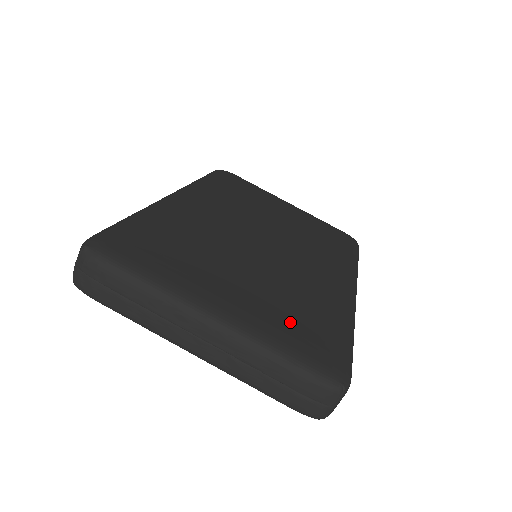
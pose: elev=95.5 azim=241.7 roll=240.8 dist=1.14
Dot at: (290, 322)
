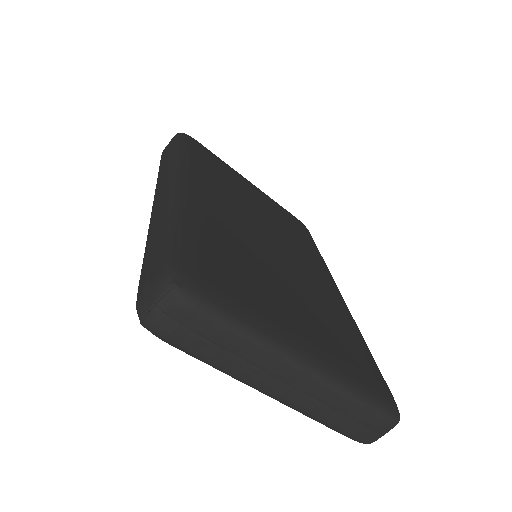
Dot at: (346, 353)
